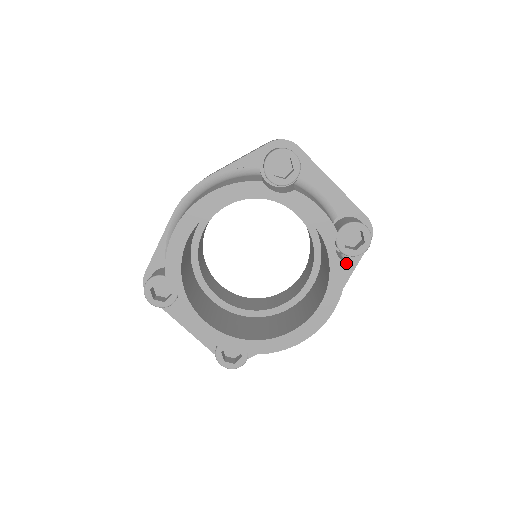
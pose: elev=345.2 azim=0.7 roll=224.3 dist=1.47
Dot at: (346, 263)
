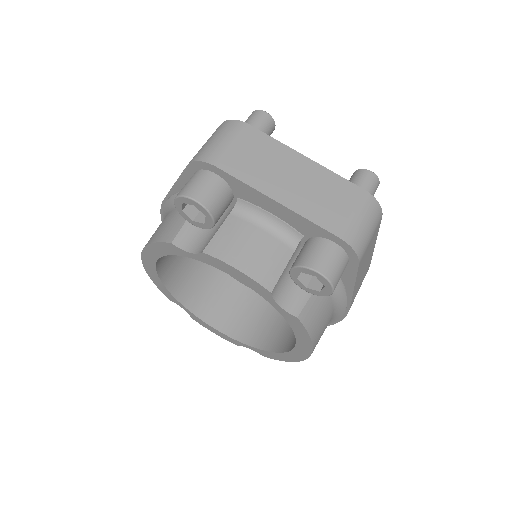
Dot at: (341, 279)
